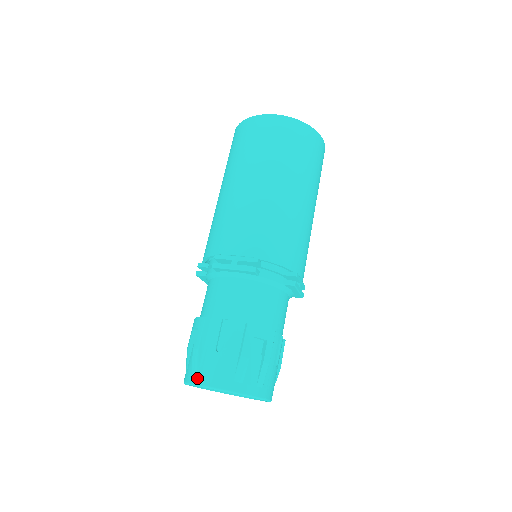
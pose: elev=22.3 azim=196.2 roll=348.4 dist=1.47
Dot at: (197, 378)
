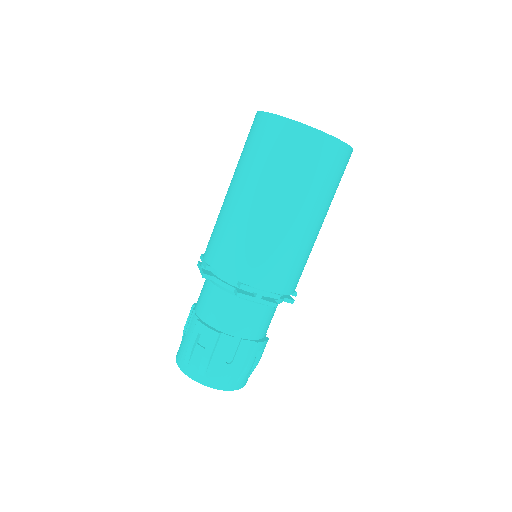
Dot at: (205, 380)
